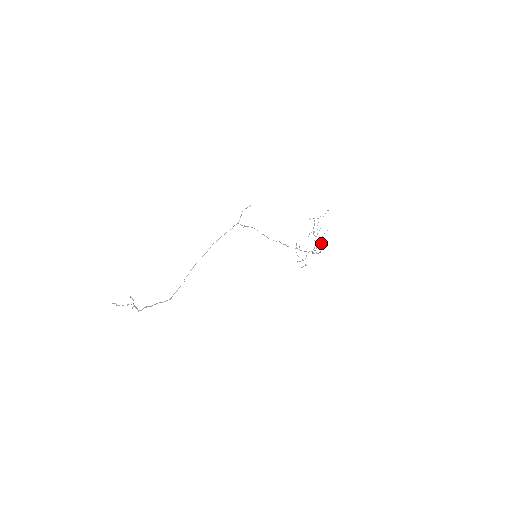
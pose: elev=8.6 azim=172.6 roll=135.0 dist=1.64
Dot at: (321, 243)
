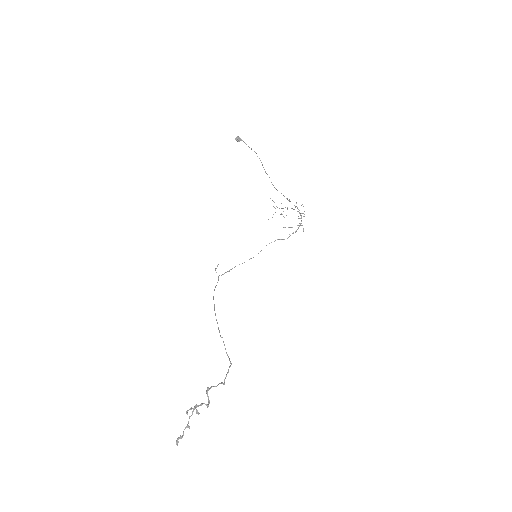
Dot at: occluded
